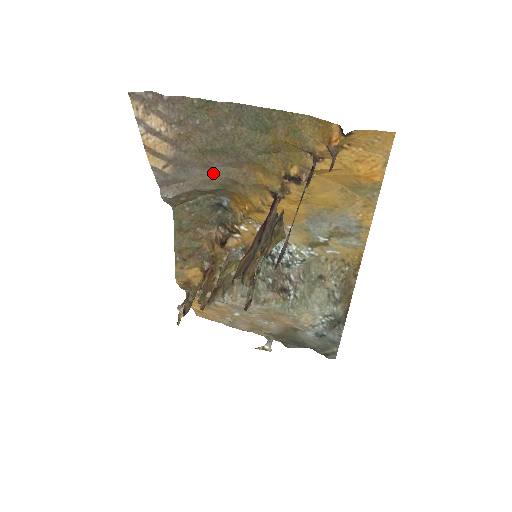
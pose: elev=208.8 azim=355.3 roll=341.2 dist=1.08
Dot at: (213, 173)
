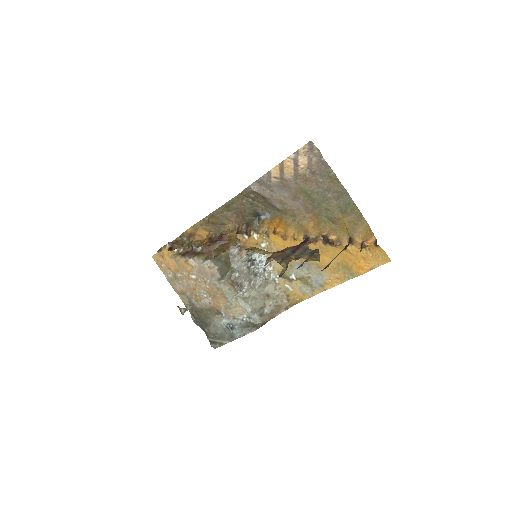
Dot at: (292, 202)
